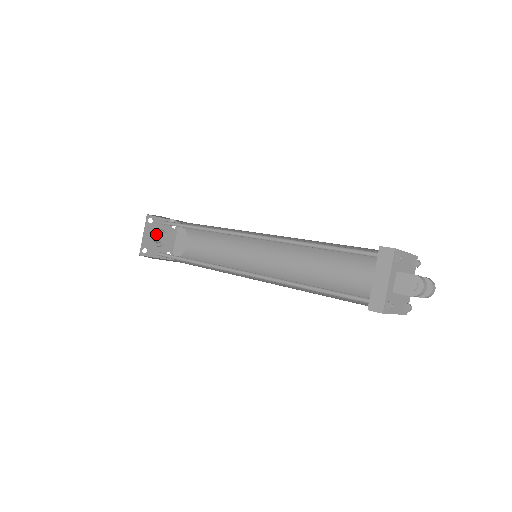
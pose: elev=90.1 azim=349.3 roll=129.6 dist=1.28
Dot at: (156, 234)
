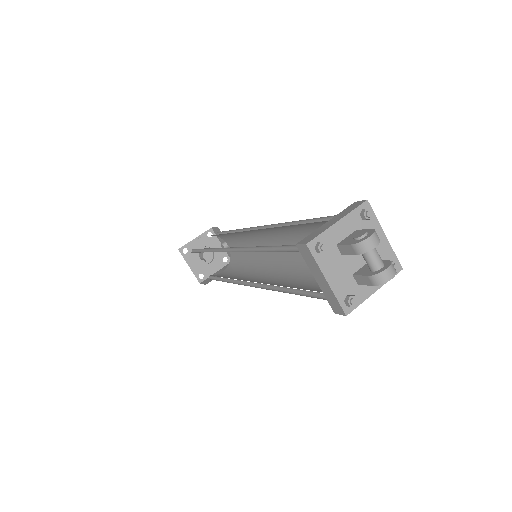
Dot at: occluded
